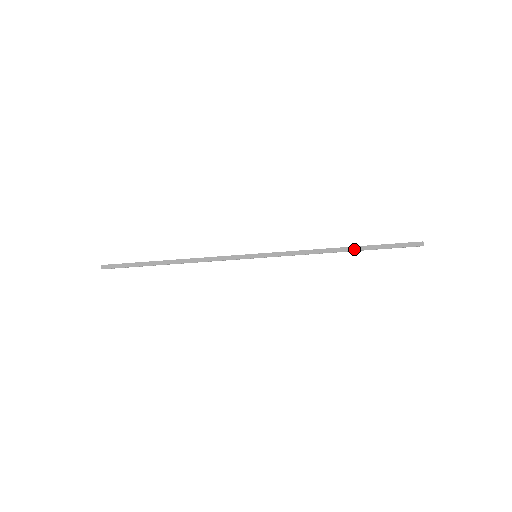
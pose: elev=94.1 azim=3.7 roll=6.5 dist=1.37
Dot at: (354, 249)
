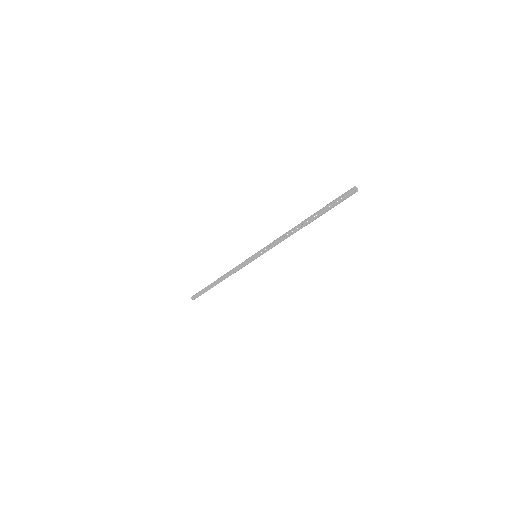
Dot at: (308, 218)
